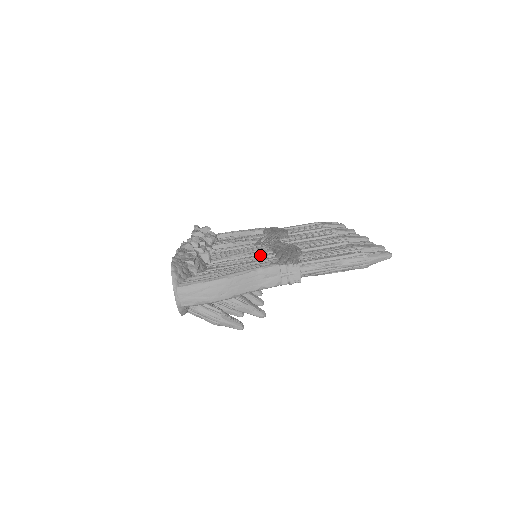
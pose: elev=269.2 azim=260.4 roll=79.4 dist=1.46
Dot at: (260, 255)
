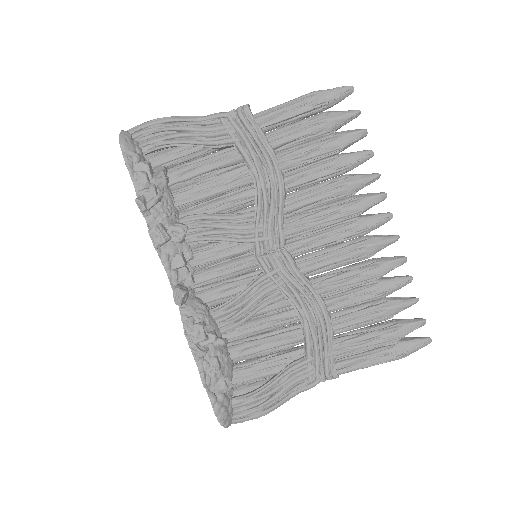
Dot at: (280, 319)
